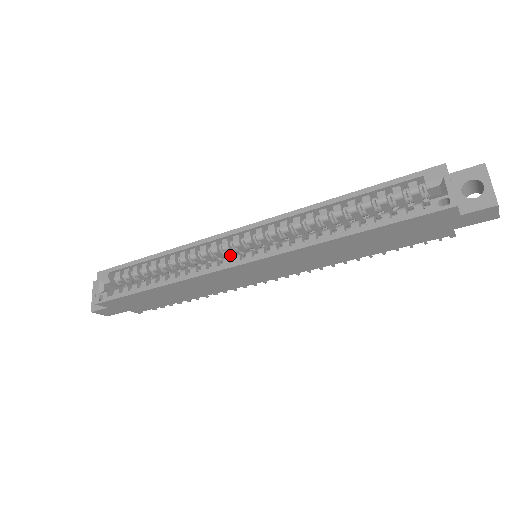
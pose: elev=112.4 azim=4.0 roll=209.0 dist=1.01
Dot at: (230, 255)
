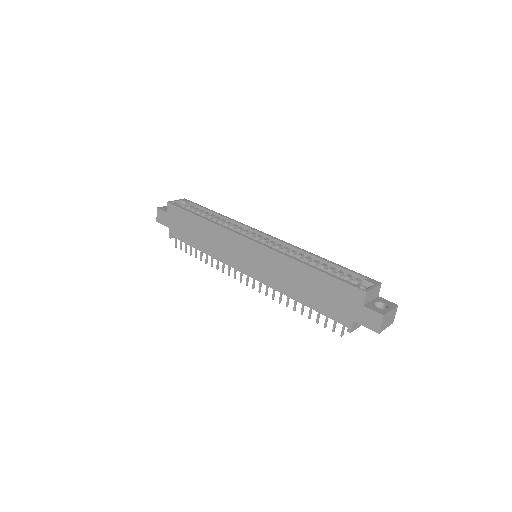
Dot at: occluded
